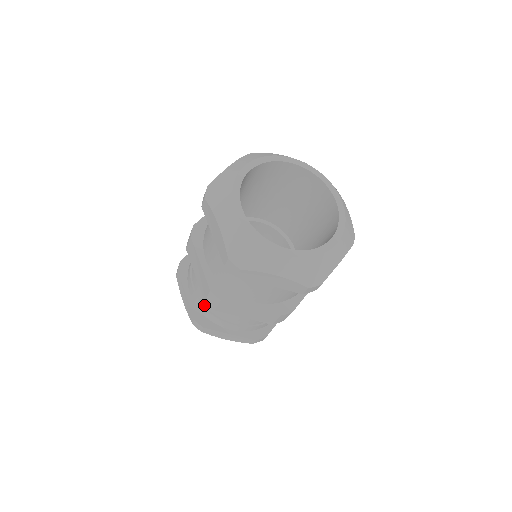
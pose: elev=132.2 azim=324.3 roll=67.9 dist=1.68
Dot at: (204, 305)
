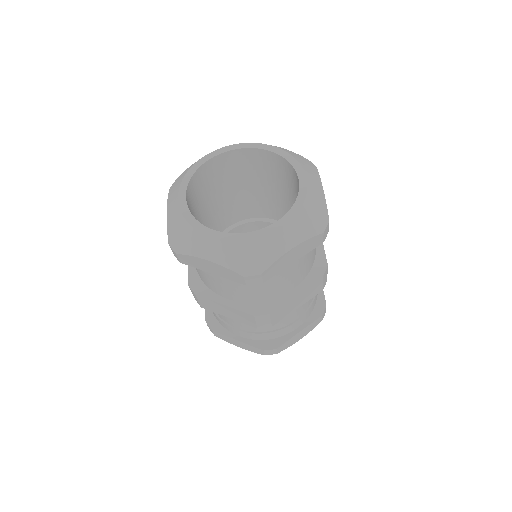
Dot at: occluded
